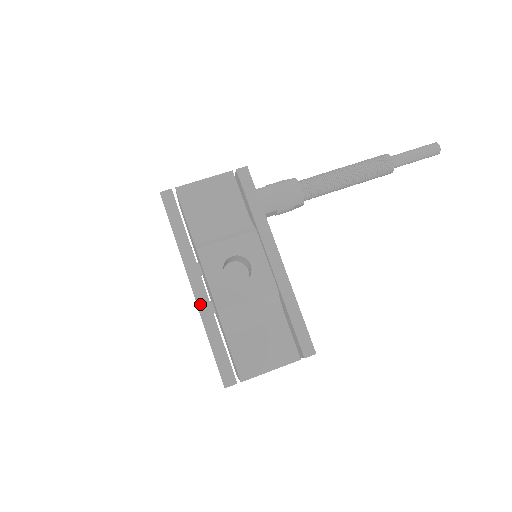
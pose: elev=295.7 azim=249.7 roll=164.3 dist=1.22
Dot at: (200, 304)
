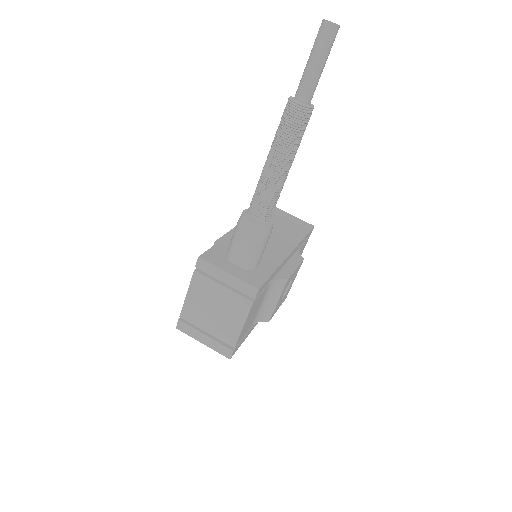
Dot at: occluded
